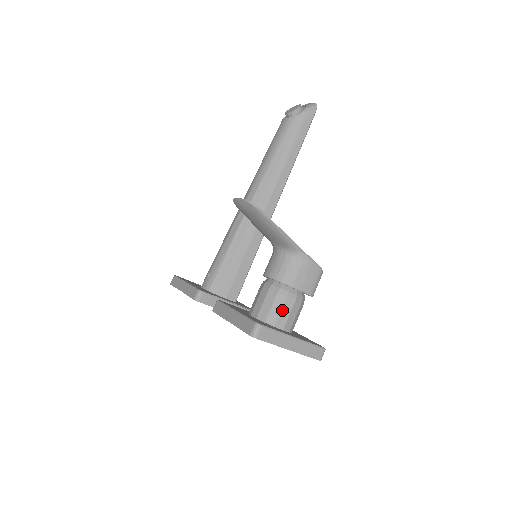
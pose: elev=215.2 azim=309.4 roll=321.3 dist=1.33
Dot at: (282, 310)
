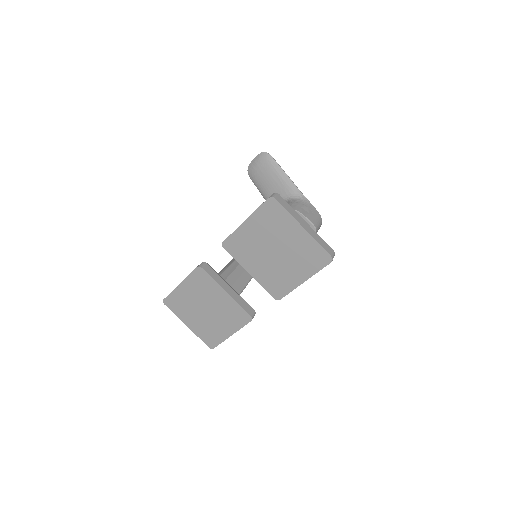
Dot at: occluded
